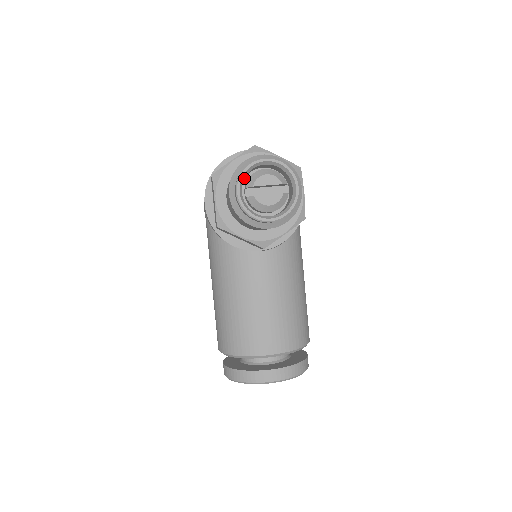
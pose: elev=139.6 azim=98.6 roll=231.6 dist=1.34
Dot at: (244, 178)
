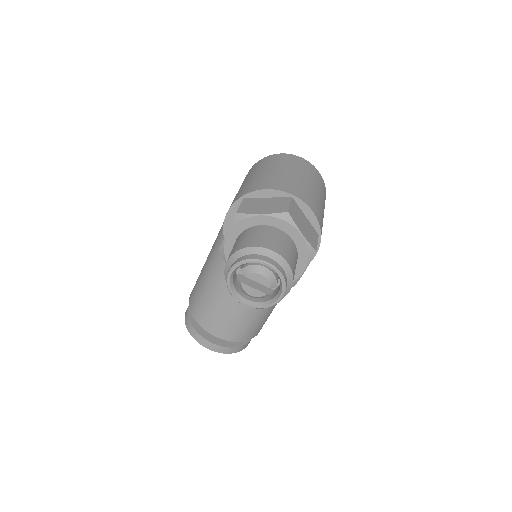
Dot at: (243, 264)
